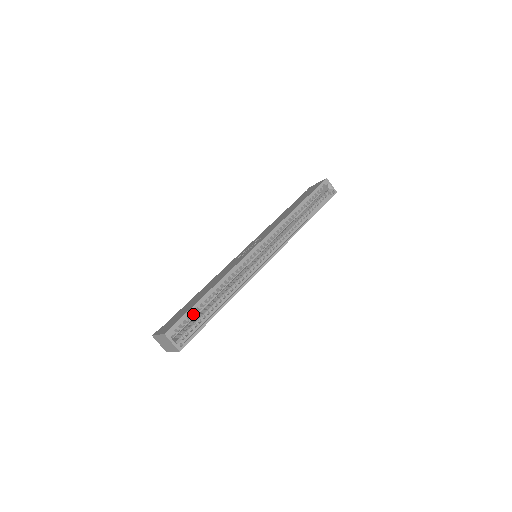
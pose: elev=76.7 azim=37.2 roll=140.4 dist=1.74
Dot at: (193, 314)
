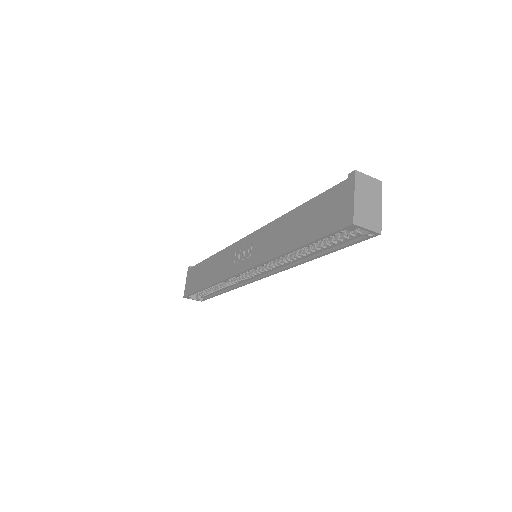
Dot at: occluded
